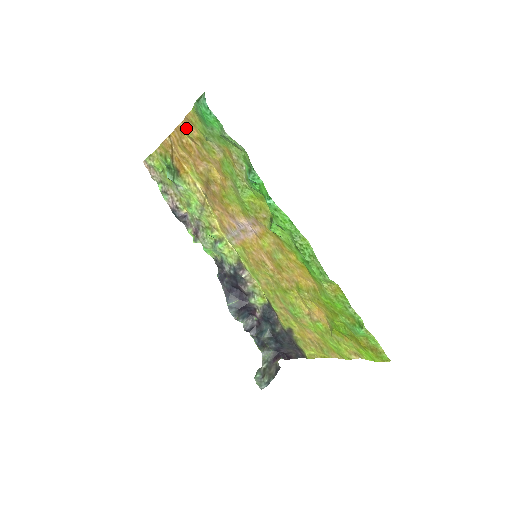
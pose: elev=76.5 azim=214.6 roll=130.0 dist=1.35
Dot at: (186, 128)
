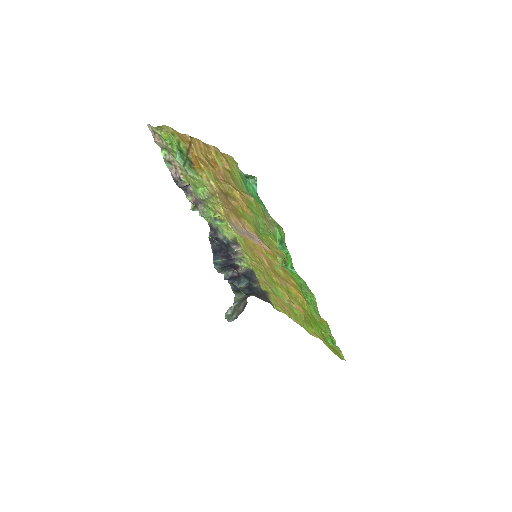
Dot at: (217, 154)
